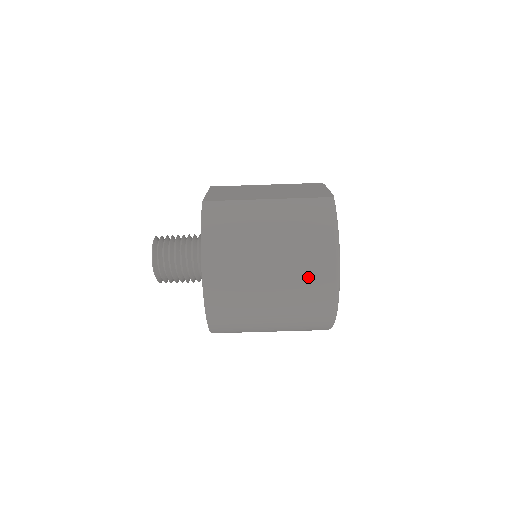
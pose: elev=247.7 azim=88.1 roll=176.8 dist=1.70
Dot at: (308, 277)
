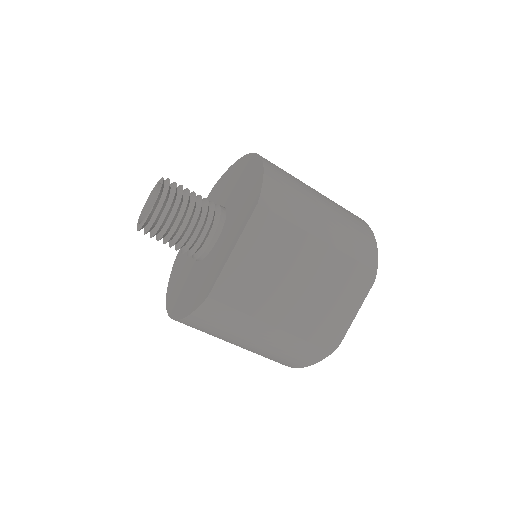
Dot at: occluded
